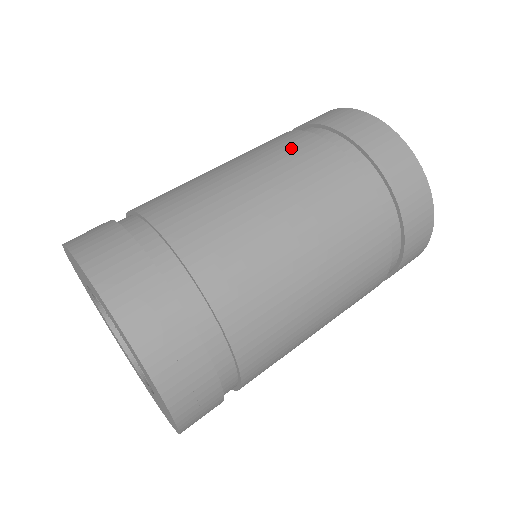
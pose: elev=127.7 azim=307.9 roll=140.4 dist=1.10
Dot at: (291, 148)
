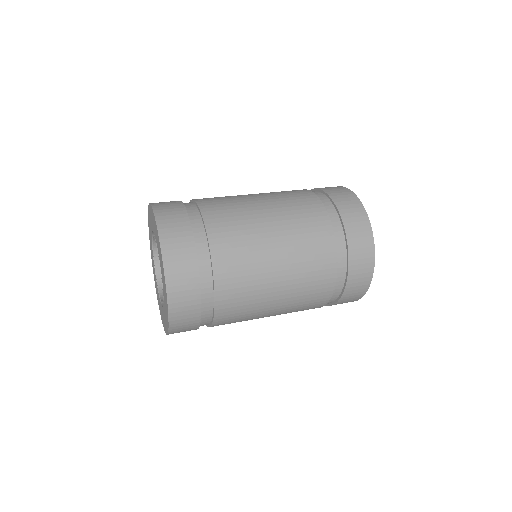
Dot at: (288, 191)
